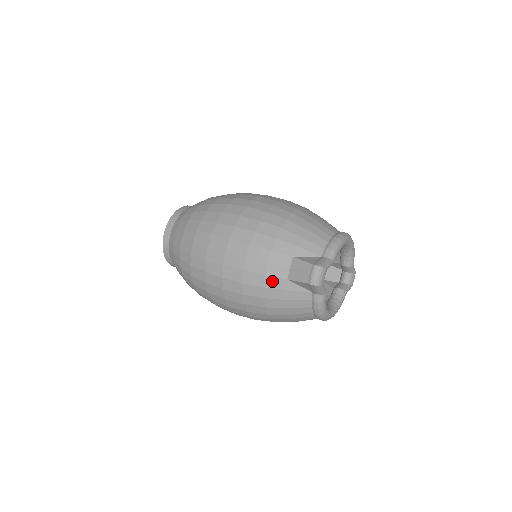
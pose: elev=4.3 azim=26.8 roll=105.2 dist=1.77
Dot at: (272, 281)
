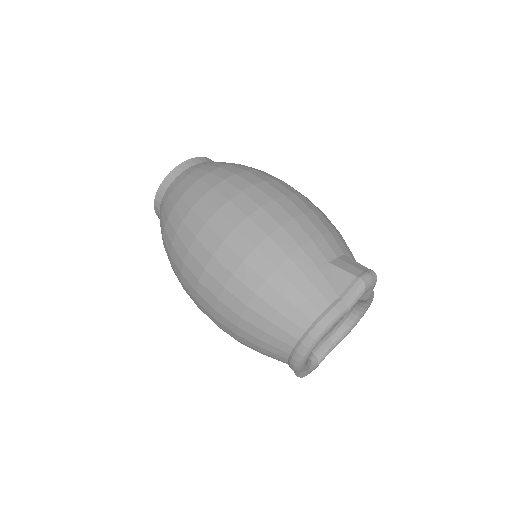
Dot at: (314, 250)
